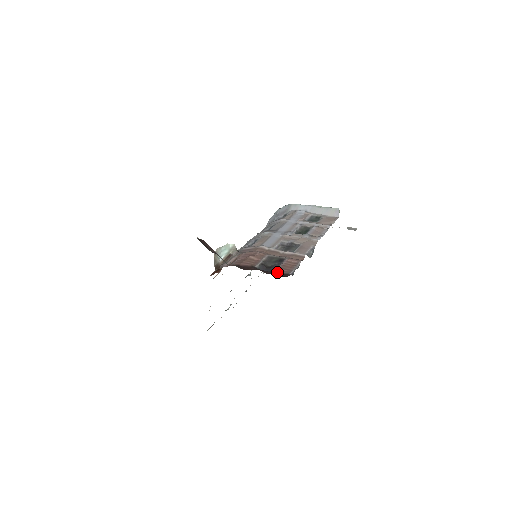
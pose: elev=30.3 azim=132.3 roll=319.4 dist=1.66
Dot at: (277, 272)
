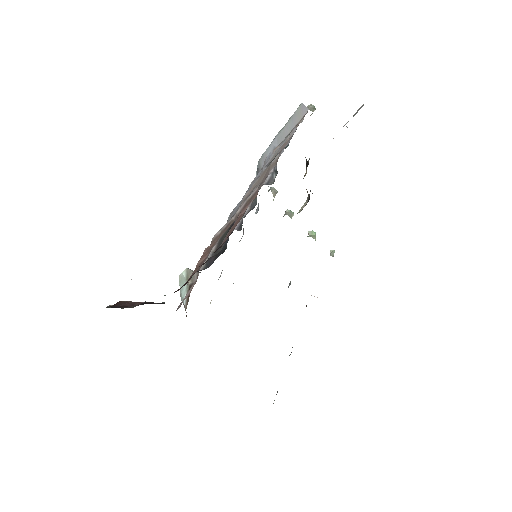
Dot at: occluded
